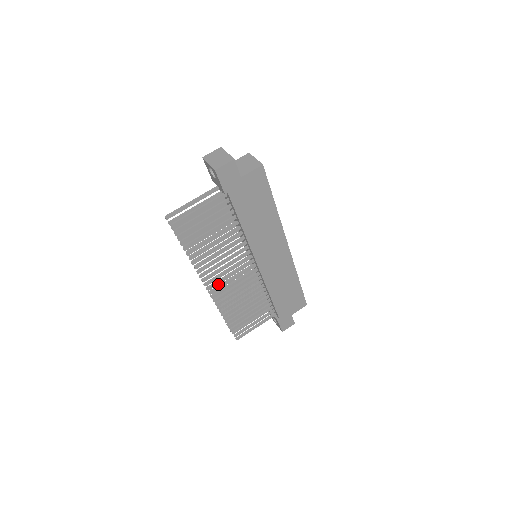
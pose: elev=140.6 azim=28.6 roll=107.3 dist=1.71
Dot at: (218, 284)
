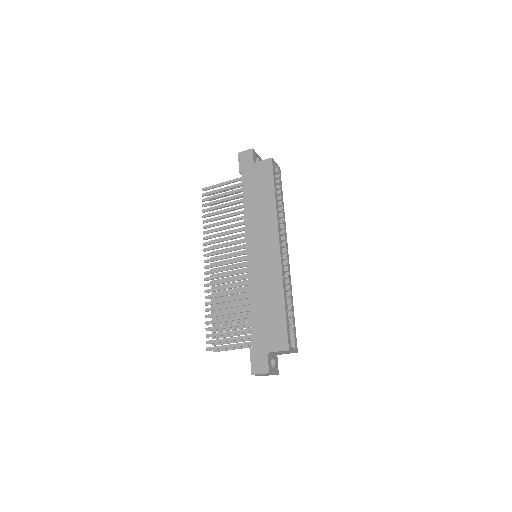
Dot at: (213, 261)
